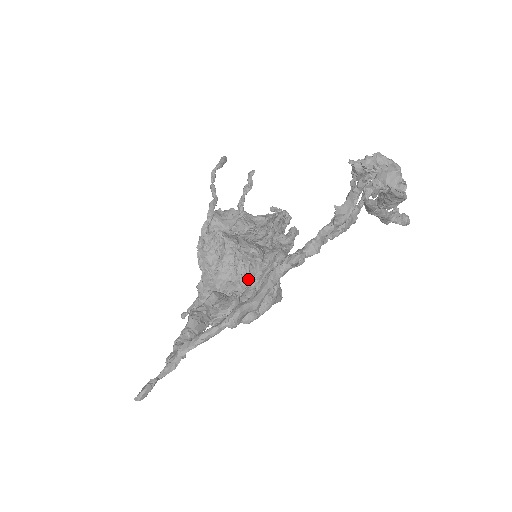
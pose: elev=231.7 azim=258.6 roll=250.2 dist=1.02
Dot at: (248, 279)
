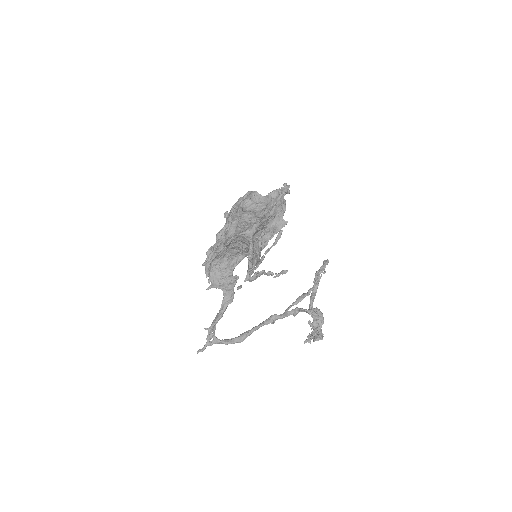
Dot at: (244, 254)
